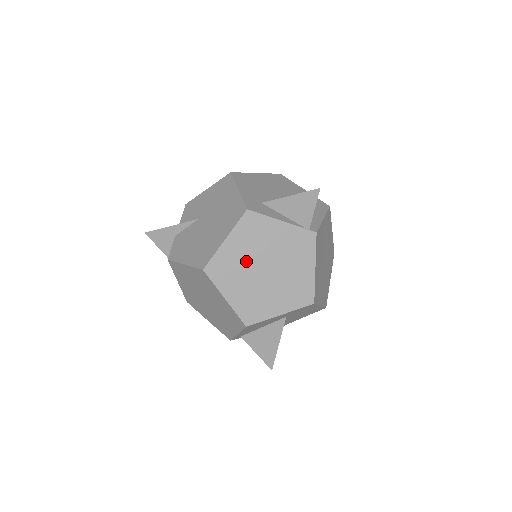
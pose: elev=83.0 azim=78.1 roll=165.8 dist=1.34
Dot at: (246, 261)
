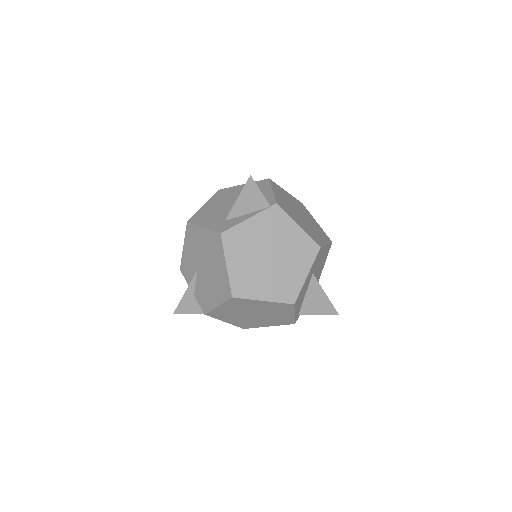
Dot at: (252, 265)
